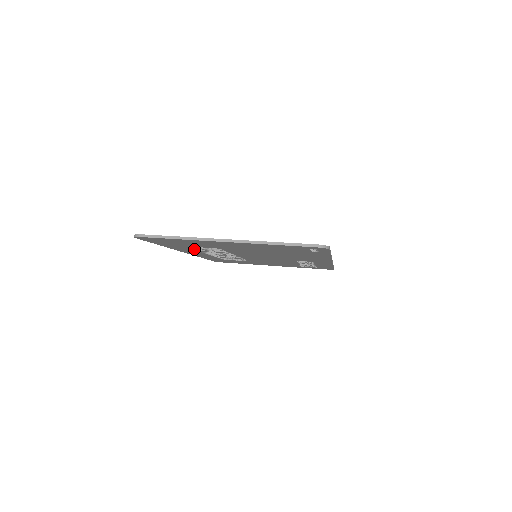
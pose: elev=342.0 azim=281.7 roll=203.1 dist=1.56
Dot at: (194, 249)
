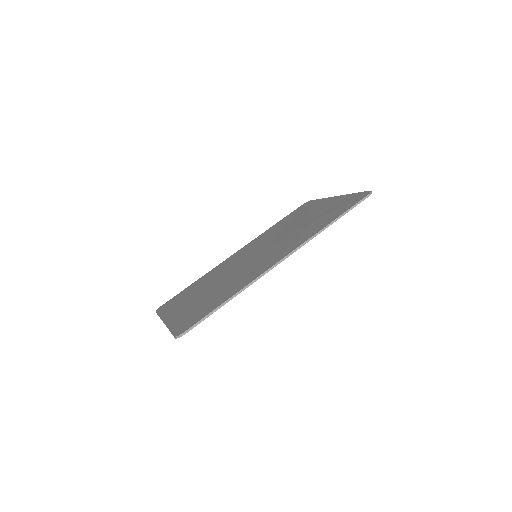
Dot at: occluded
